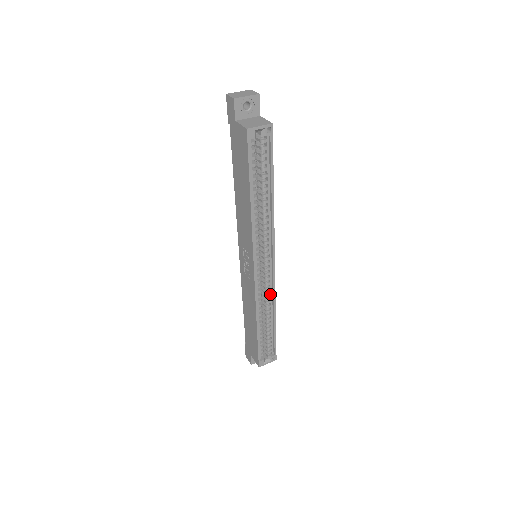
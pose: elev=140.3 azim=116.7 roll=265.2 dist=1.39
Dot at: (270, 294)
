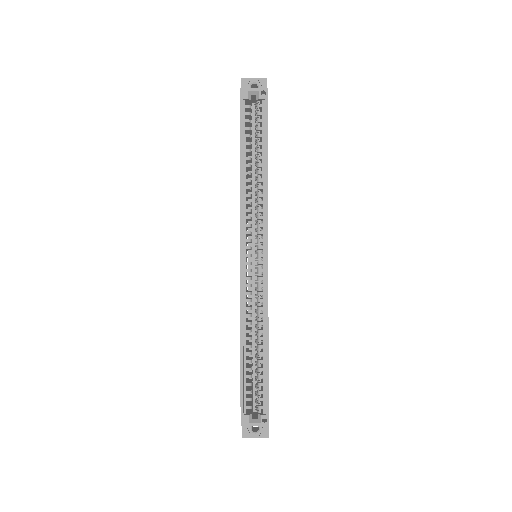
Dot at: (263, 303)
